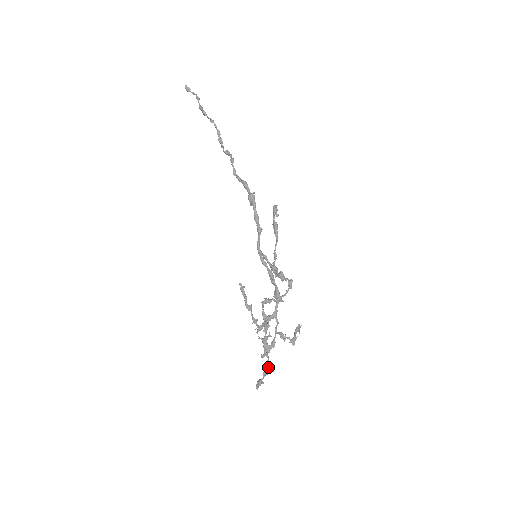
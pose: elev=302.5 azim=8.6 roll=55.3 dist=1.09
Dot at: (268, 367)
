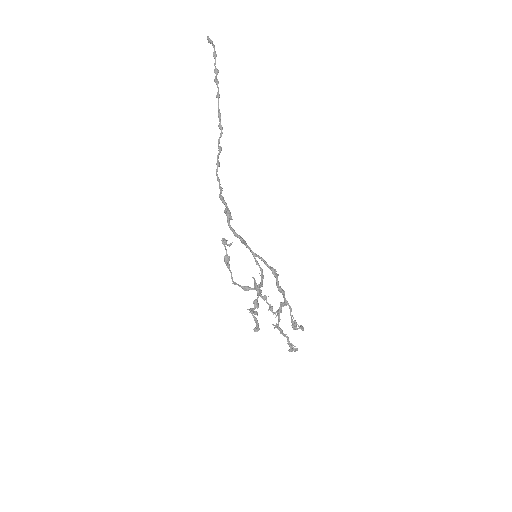
Dot at: (289, 343)
